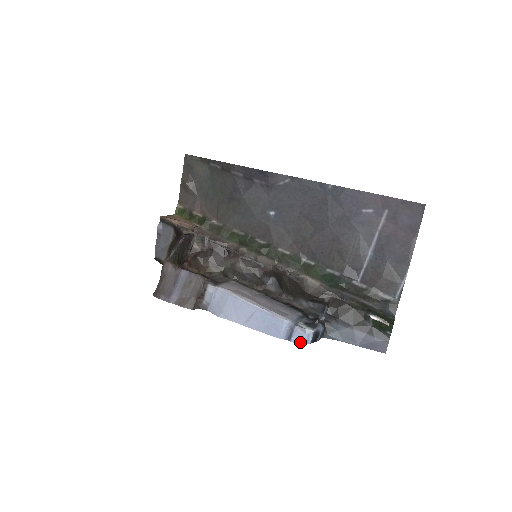
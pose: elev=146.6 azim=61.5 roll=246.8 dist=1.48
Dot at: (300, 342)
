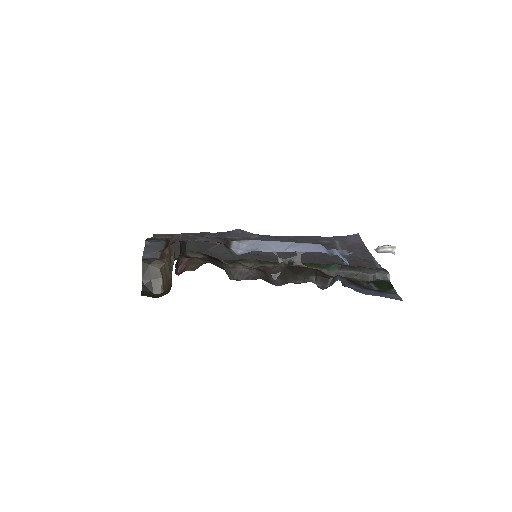
Dot at: occluded
